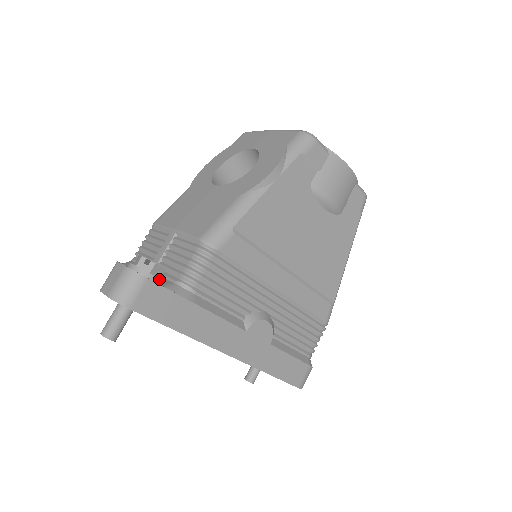
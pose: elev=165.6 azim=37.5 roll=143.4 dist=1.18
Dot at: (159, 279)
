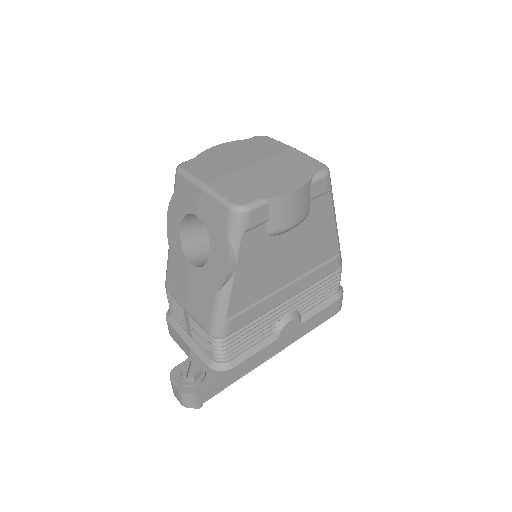
Dot at: (202, 379)
